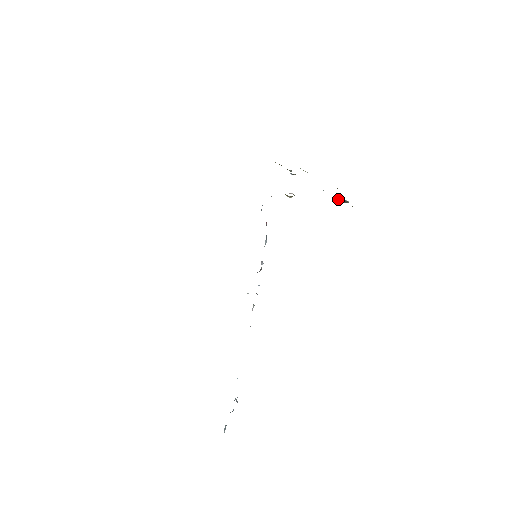
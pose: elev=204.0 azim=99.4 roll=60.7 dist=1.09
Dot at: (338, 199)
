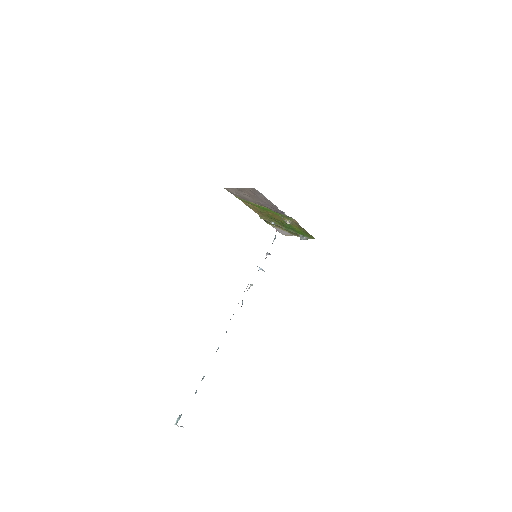
Dot at: (302, 237)
